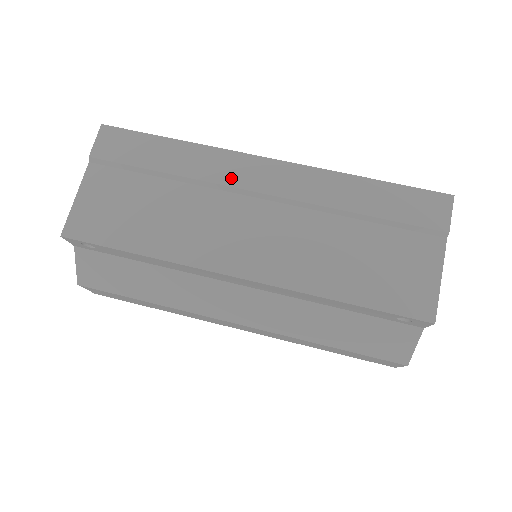
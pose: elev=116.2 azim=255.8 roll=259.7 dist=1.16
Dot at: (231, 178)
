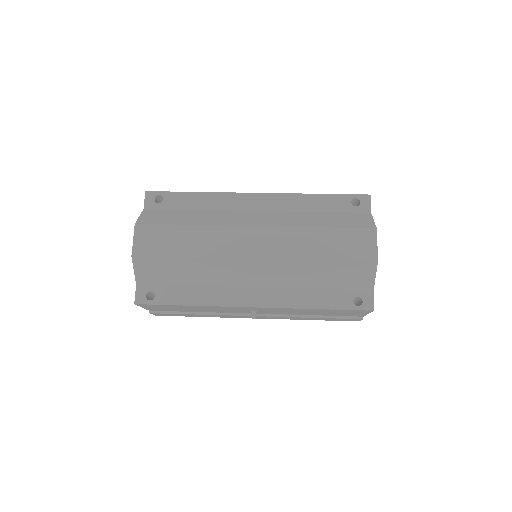
Dot at: occluded
